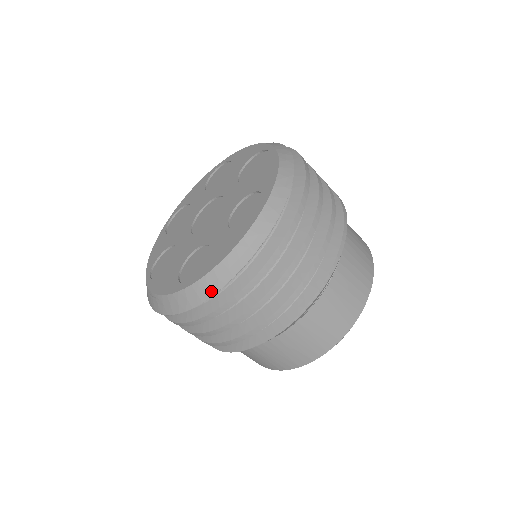
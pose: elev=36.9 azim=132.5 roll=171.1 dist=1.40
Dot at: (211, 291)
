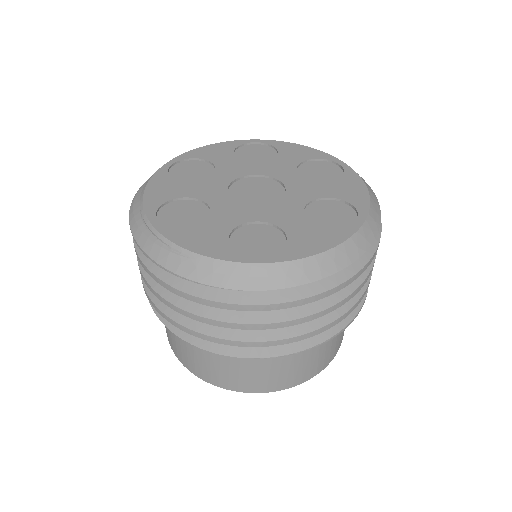
Dot at: (289, 282)
